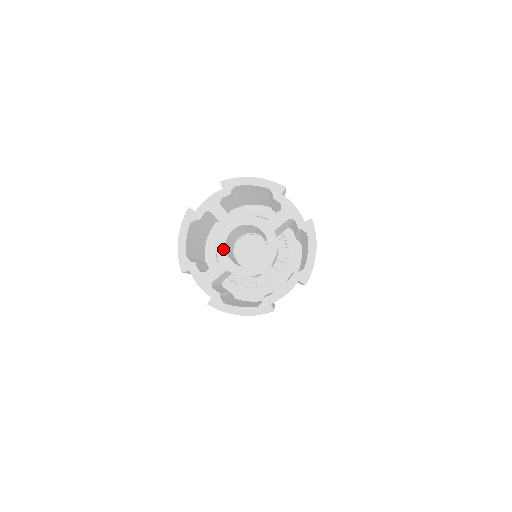
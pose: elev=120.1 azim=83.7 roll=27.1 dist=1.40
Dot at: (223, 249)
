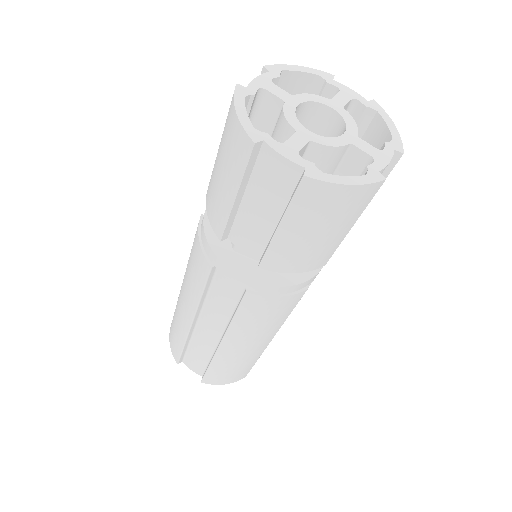
Dot at: (296, 121)
